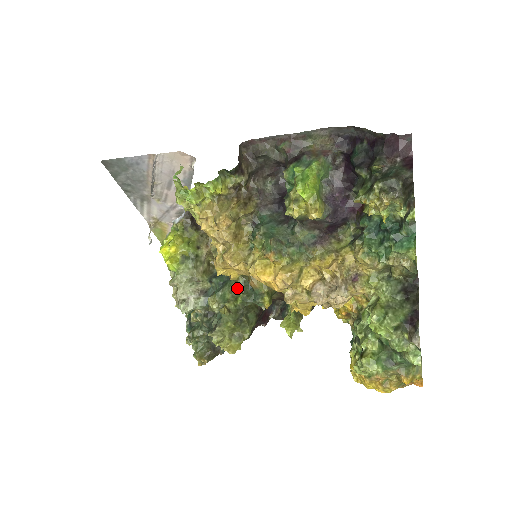
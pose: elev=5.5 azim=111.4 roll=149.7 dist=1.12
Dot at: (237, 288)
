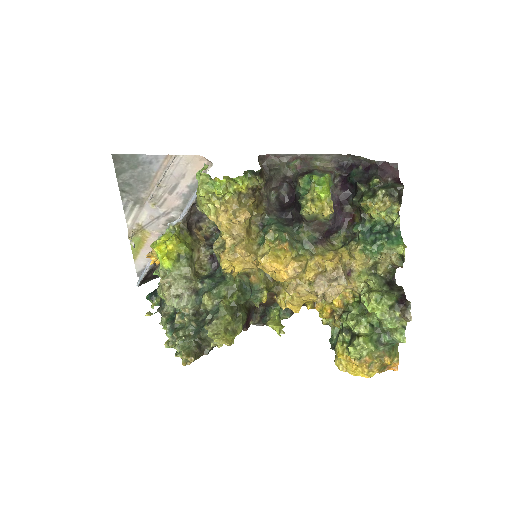
Dot at: (233, 286)
